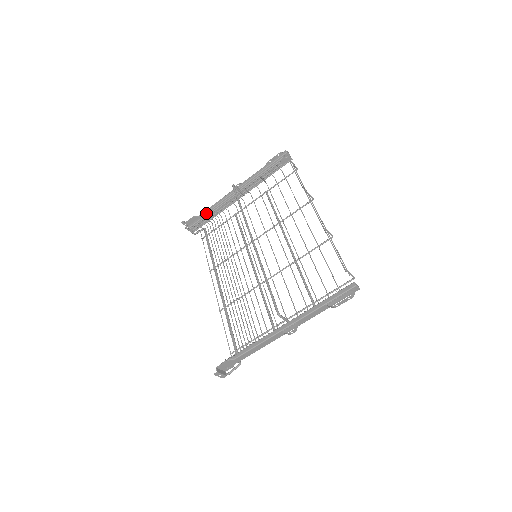
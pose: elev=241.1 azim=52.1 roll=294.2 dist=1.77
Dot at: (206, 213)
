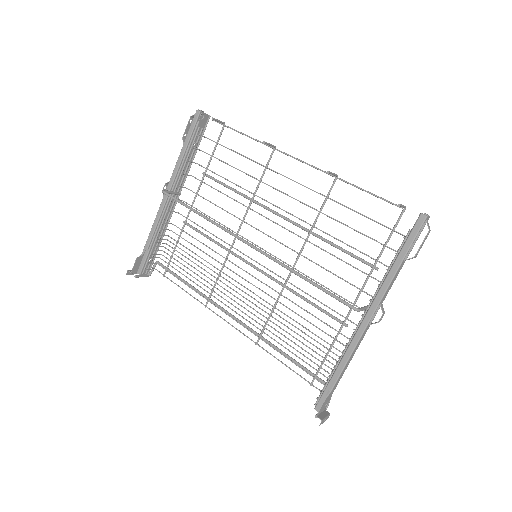
Dot at: (149, 244)
